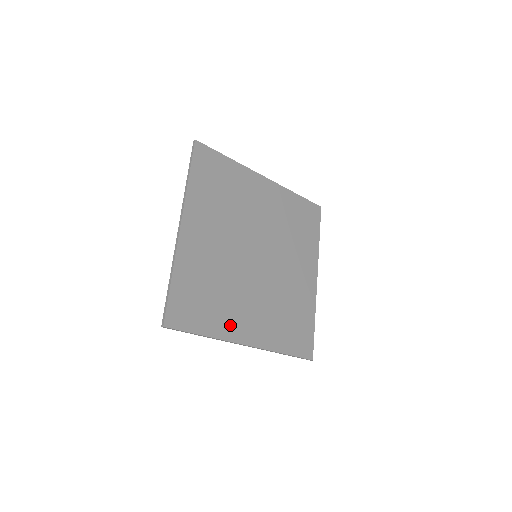
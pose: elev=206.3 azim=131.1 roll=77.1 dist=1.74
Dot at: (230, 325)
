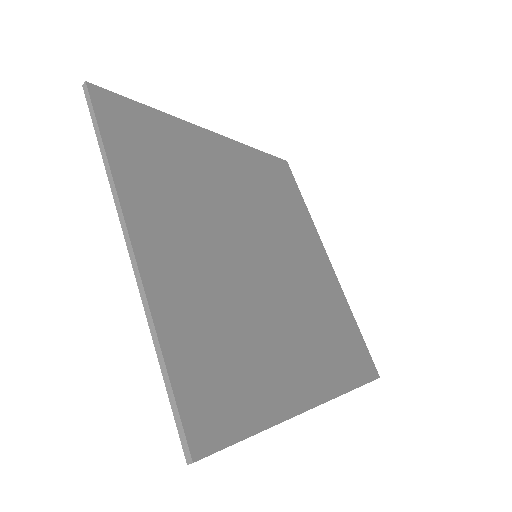
Dot at: (281, 388)
